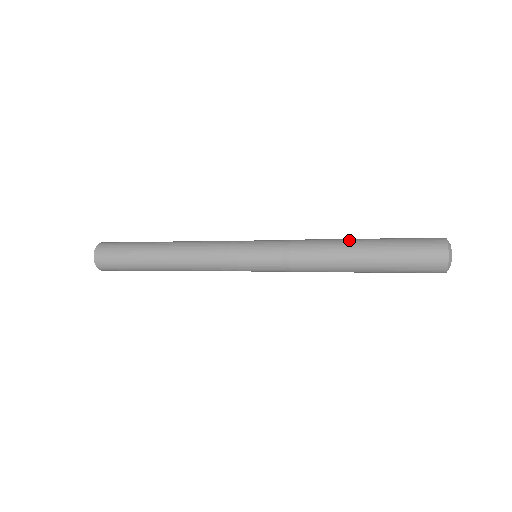
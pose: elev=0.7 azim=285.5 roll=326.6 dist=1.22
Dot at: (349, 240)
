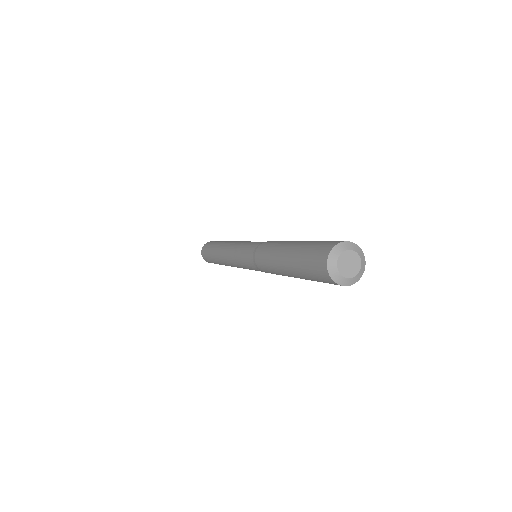
Dot at: (278, 252)
